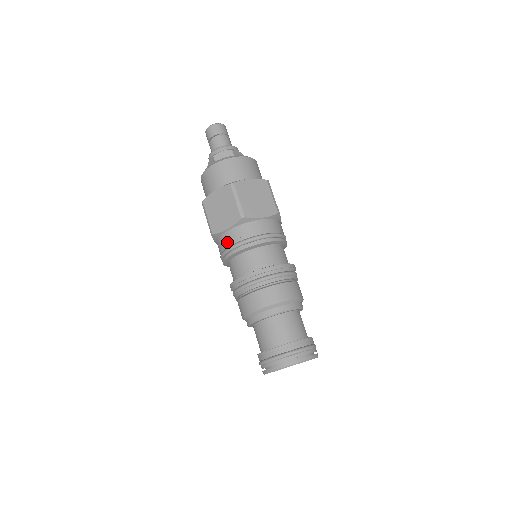
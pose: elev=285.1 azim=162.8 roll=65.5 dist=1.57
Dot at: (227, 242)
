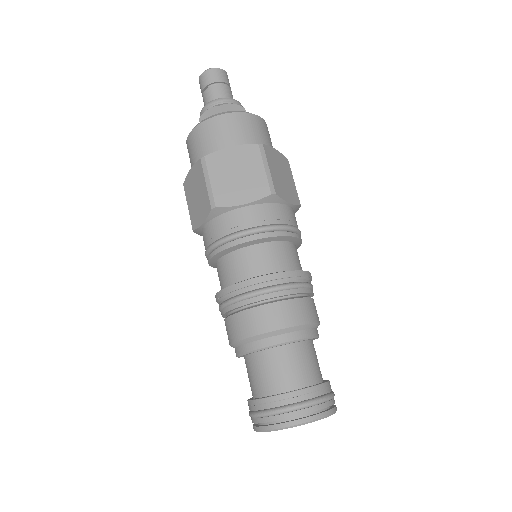
Dot at: (205, 242)
